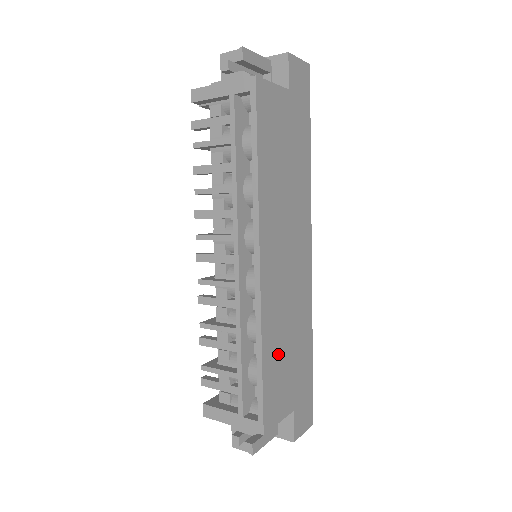
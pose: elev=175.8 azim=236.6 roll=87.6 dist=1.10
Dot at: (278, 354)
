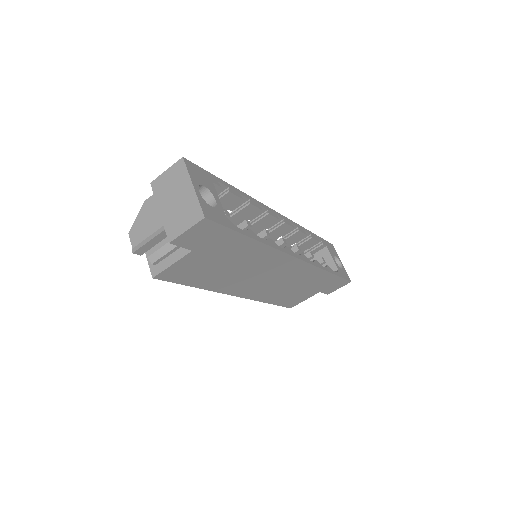
Dot at: (285, 295)
